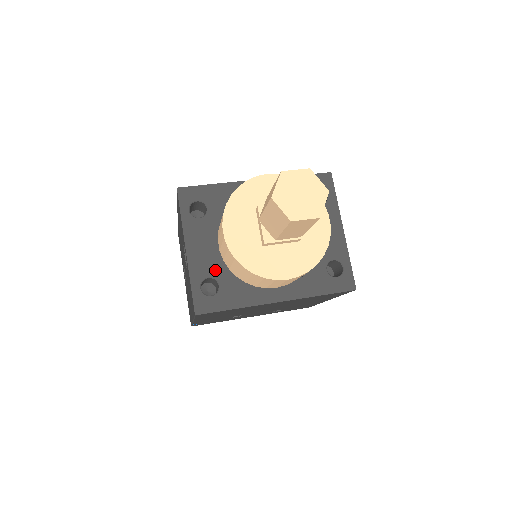
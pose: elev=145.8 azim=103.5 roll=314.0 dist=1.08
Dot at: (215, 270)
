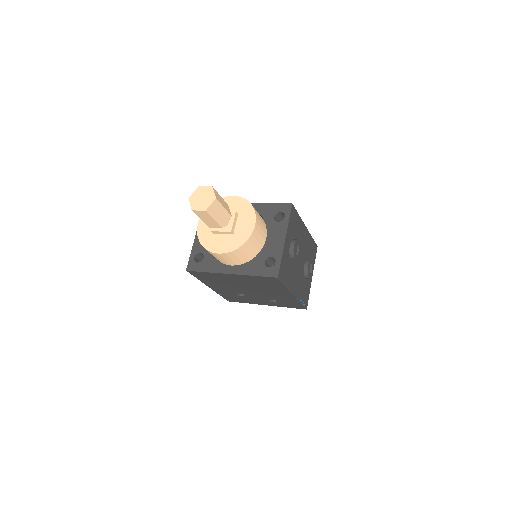
Dot at: (205, 249)
